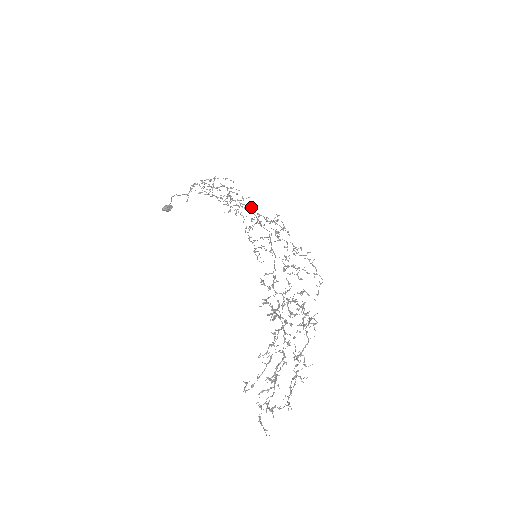
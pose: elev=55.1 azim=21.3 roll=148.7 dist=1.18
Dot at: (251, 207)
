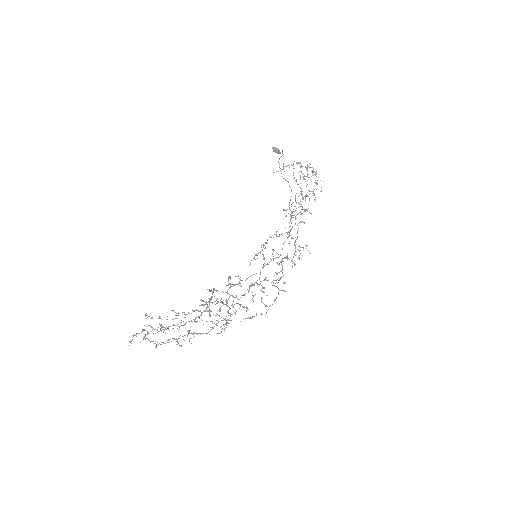
Dot at: occluded
